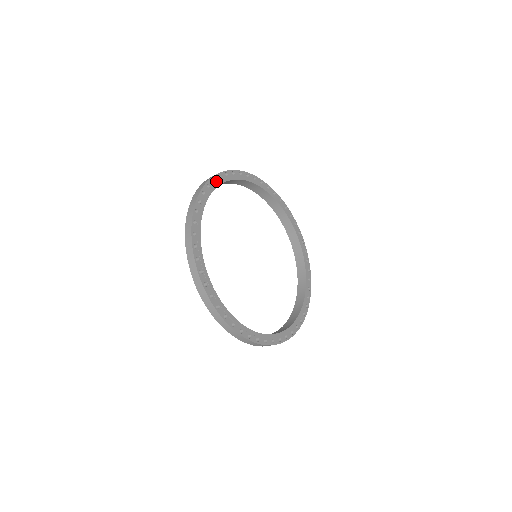
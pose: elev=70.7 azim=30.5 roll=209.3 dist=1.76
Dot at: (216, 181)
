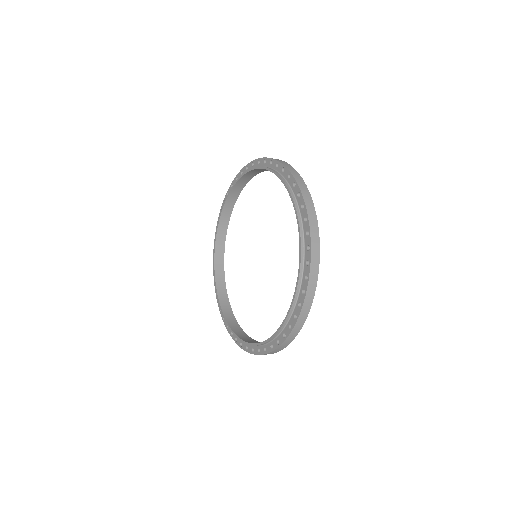
Dot at: occluded
